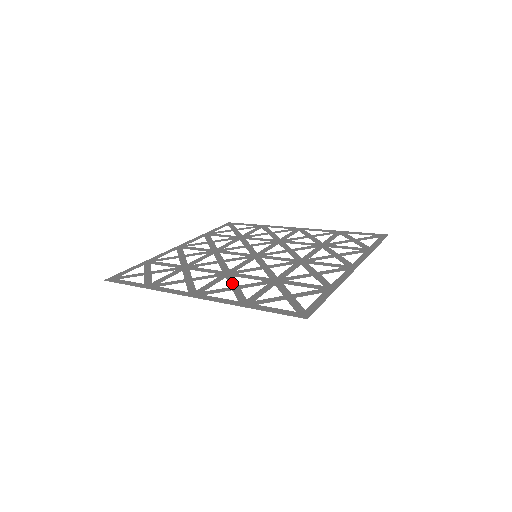
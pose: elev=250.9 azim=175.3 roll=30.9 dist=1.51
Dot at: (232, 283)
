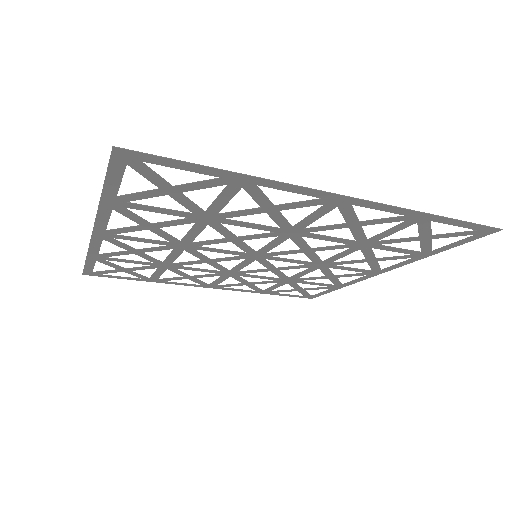
Dot at: (159, 232)
